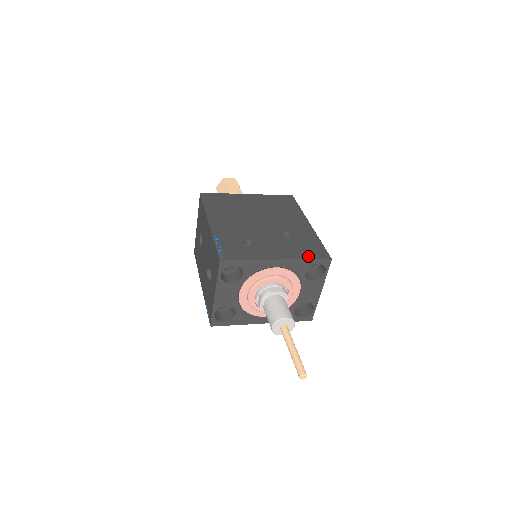
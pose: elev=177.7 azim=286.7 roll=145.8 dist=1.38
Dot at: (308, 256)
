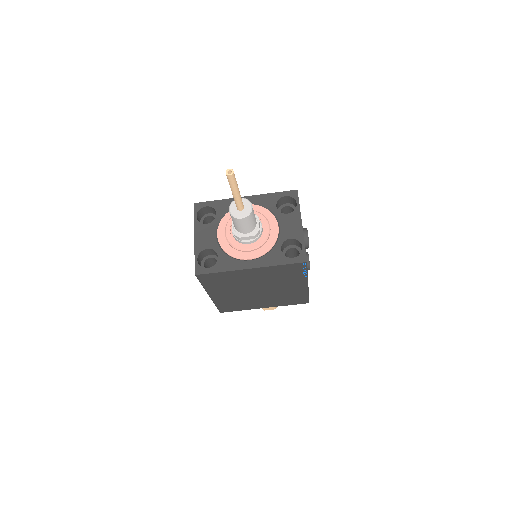
Dot at: (275, 195)
